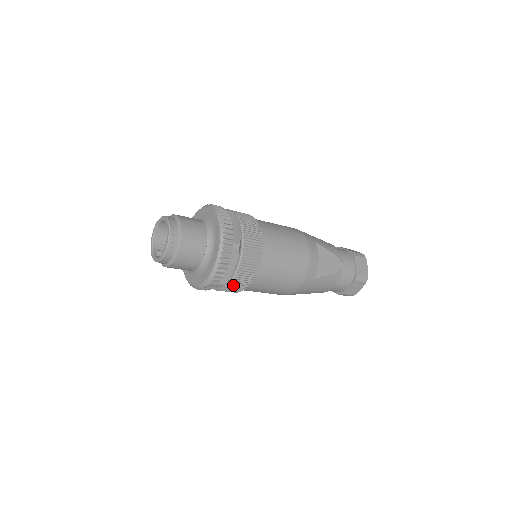
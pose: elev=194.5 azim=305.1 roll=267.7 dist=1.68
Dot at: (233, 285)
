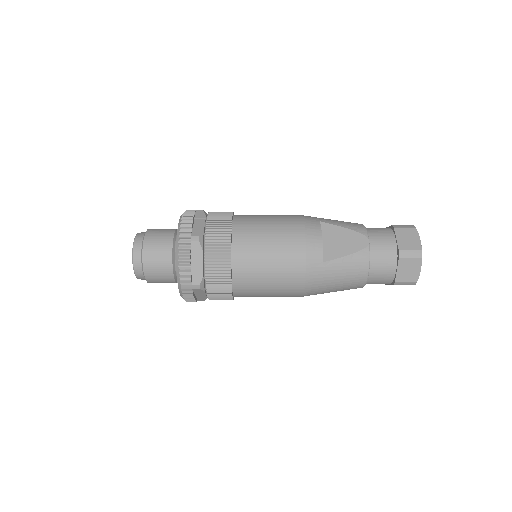
Dot at: (212, 285)
